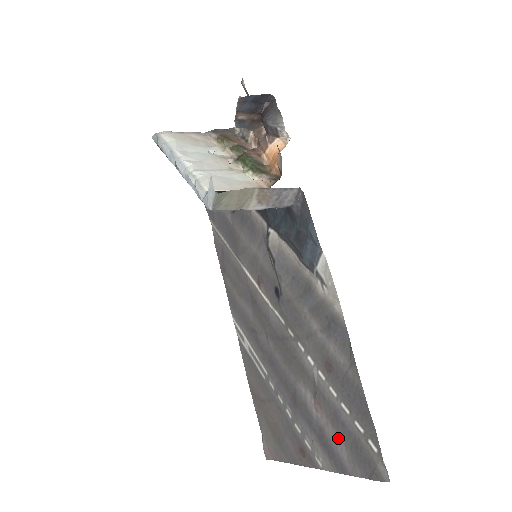
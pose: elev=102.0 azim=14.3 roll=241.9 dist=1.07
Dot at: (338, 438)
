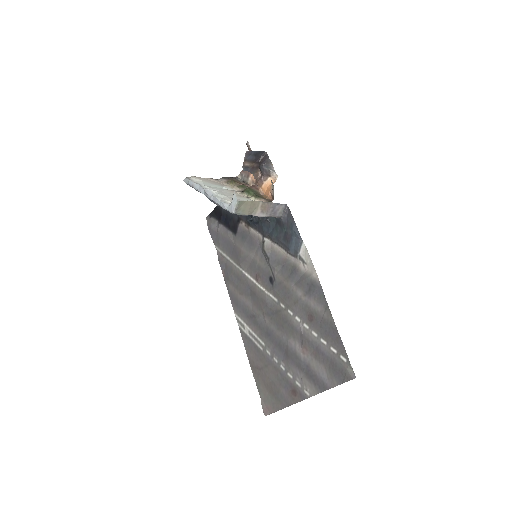
Dot at: (320, 366)
